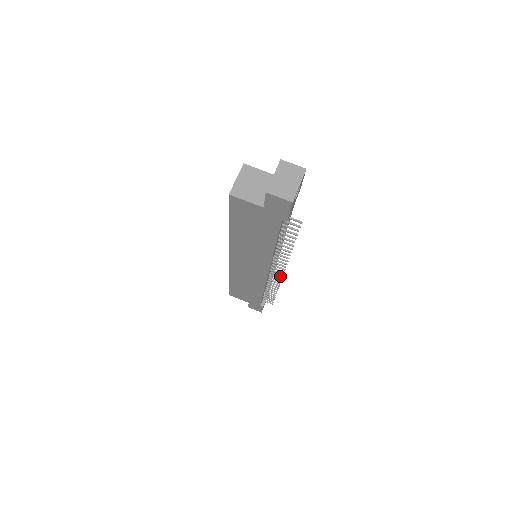
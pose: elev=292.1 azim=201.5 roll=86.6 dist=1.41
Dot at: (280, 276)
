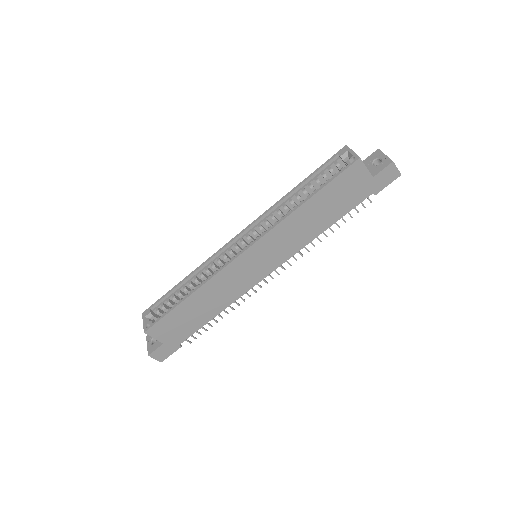
Dot at: (267, 282)
